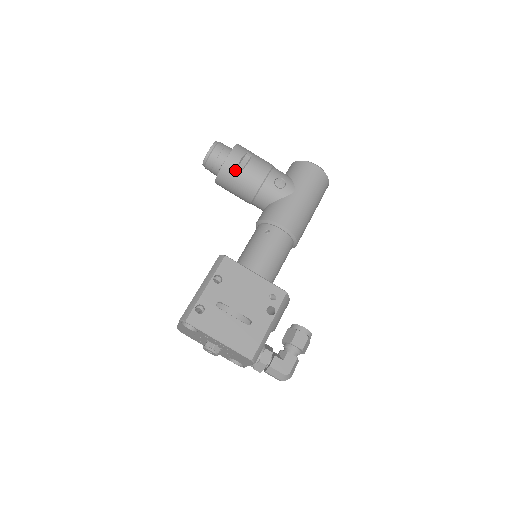
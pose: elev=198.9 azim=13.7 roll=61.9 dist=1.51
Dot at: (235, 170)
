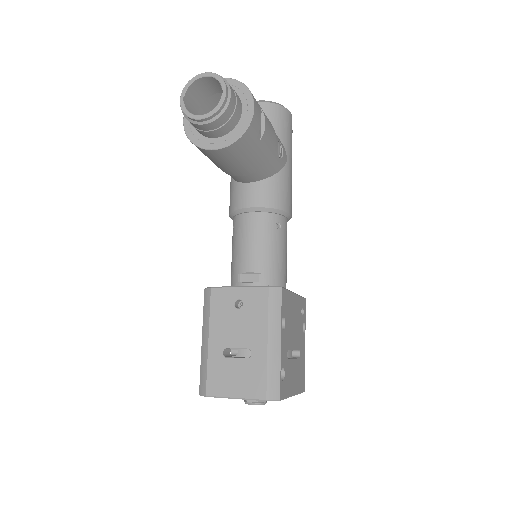
Dot at: (255, 139)
